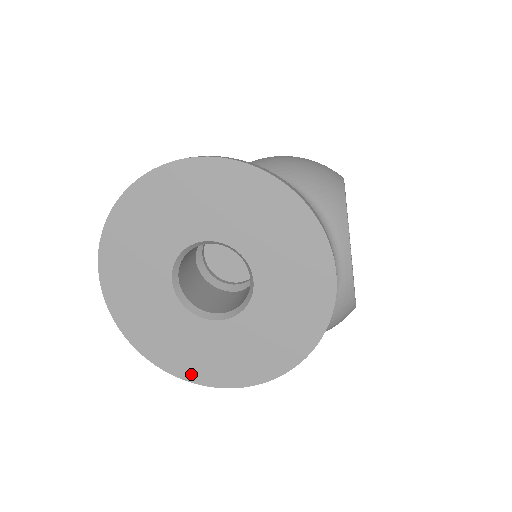
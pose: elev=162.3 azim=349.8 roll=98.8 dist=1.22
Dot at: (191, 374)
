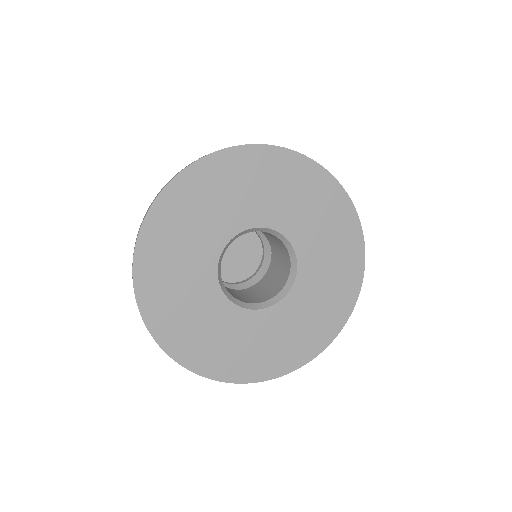
Dot at: (219, 371)
